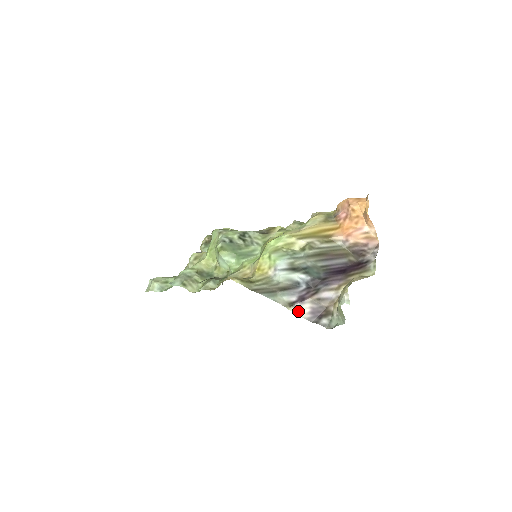
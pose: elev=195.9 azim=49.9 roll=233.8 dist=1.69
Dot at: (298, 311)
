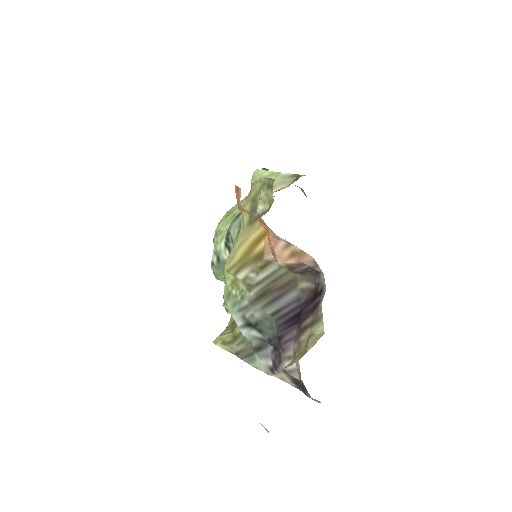
Dot at: (282, 379)
